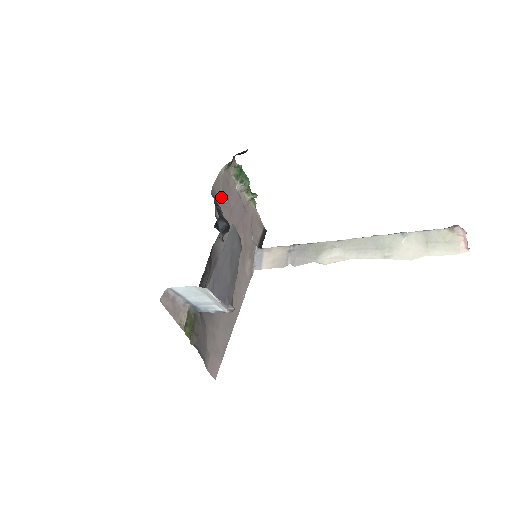
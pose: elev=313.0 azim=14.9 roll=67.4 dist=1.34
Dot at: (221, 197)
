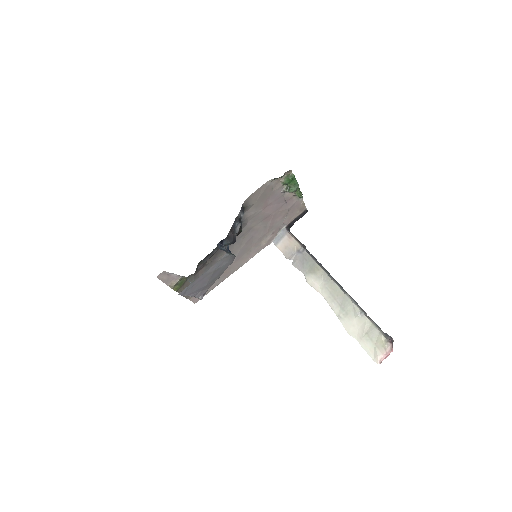
Dot at: (257, 201)
